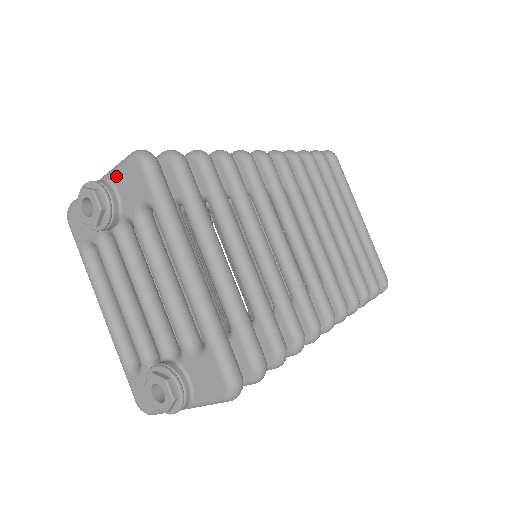
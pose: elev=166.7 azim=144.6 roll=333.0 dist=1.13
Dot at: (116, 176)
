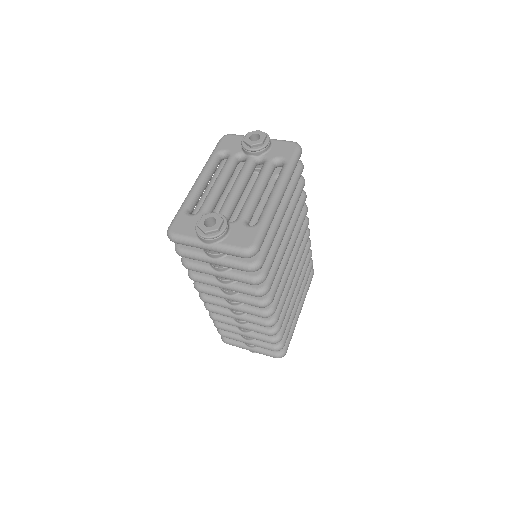
Dot at: (277, 142)
